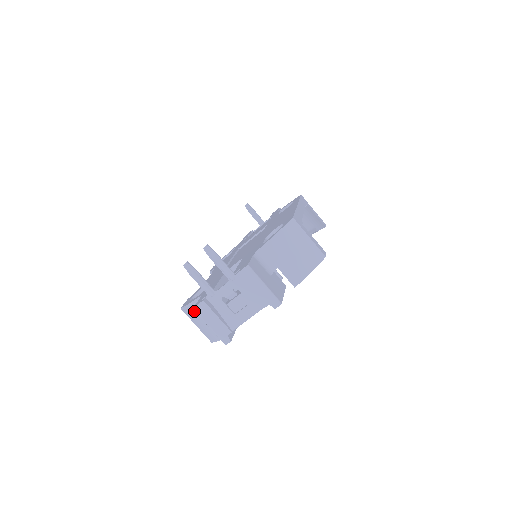
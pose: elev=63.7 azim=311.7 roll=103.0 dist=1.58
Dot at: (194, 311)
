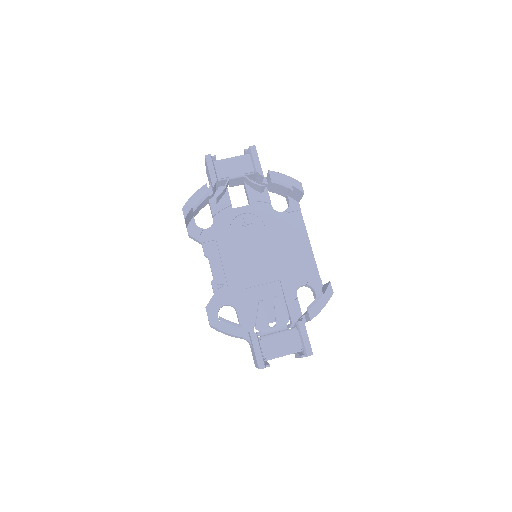
Dot at: occluded
